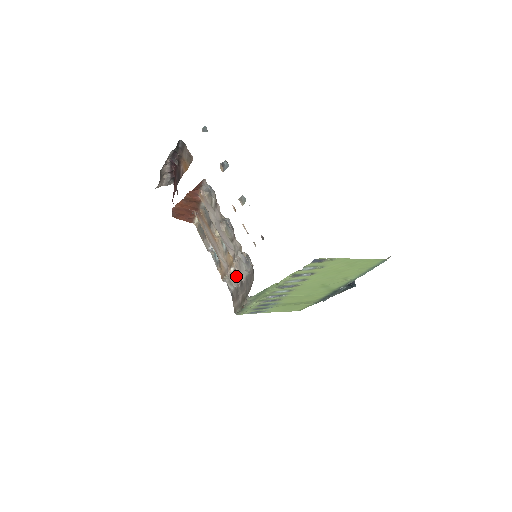
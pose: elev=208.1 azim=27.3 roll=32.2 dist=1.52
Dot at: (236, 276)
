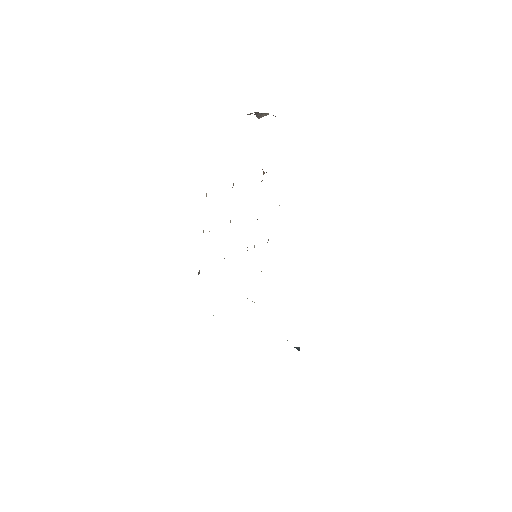
Dot at: occluded
